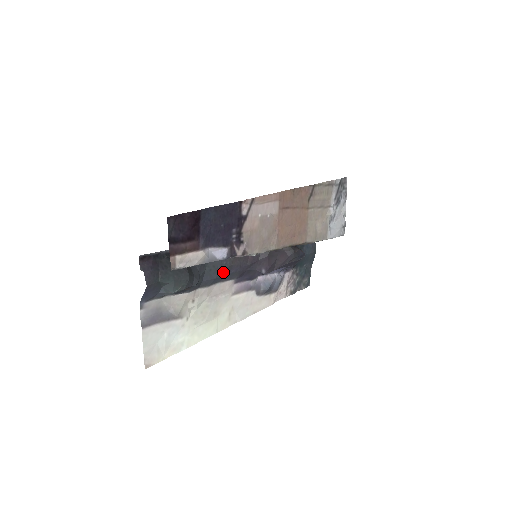
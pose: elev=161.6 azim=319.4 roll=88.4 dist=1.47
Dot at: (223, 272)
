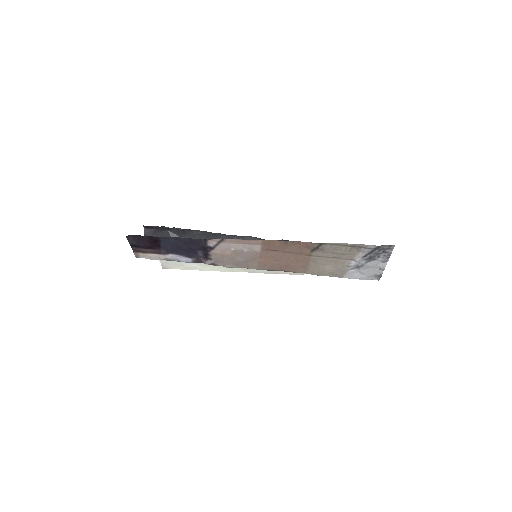
Dot at: occluded
